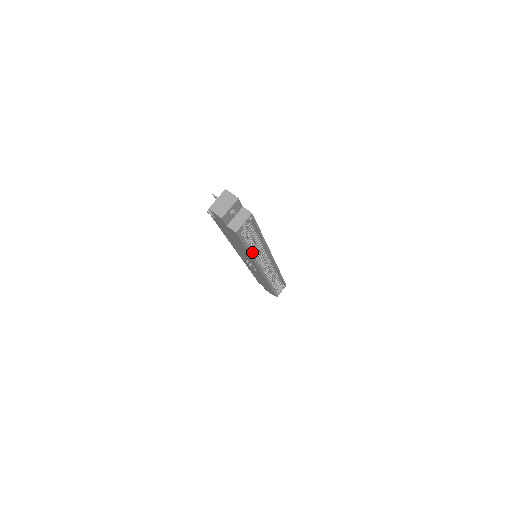
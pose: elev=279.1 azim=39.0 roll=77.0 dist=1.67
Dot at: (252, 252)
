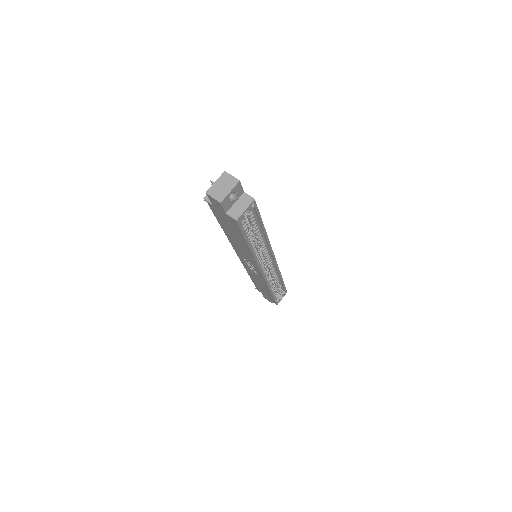
Dot at: (253, 248)
